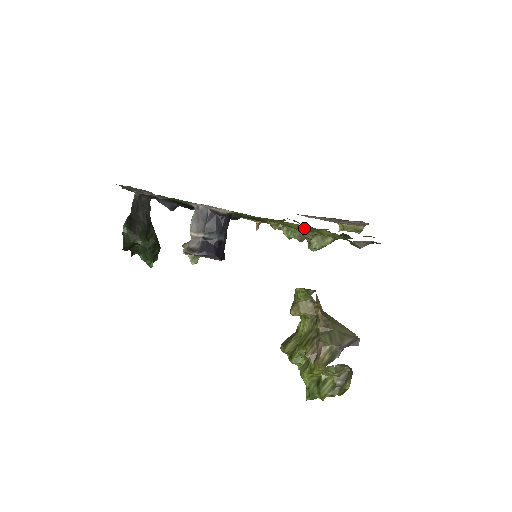
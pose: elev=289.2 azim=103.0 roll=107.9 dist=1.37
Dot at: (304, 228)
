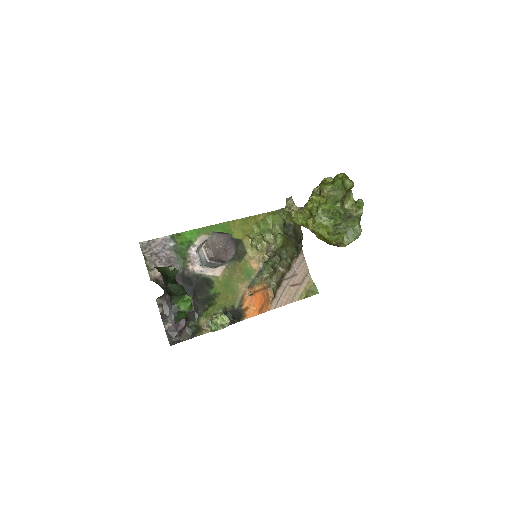
Dot at: (260, 222)
